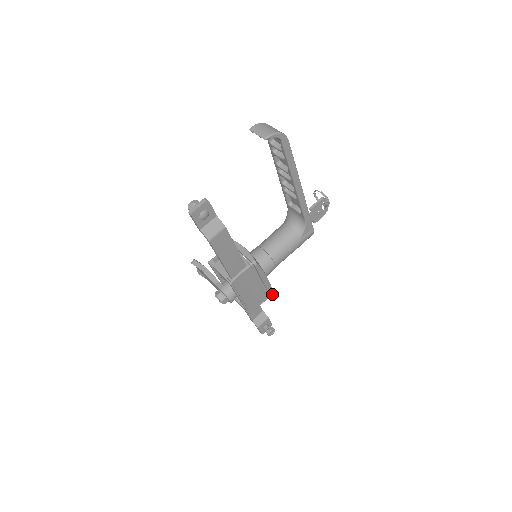
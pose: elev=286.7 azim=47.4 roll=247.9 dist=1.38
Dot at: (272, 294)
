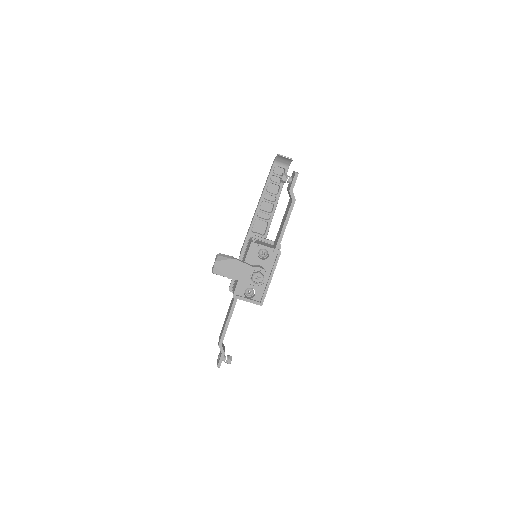
Dot at: occluded
